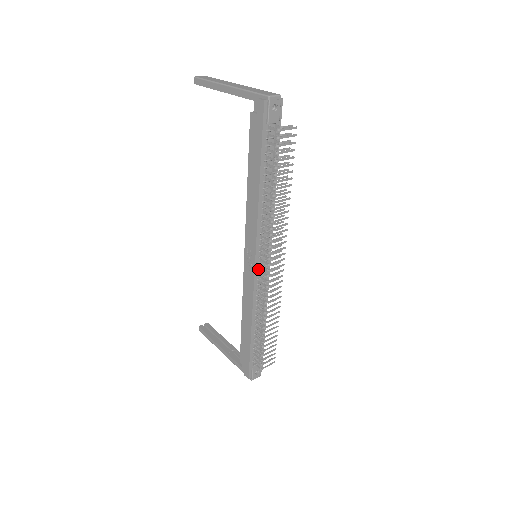
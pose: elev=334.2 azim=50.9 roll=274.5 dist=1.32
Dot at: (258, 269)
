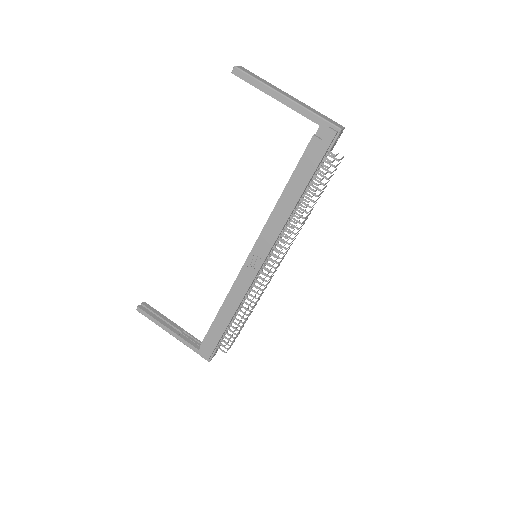
Dot at: (260, 269)
